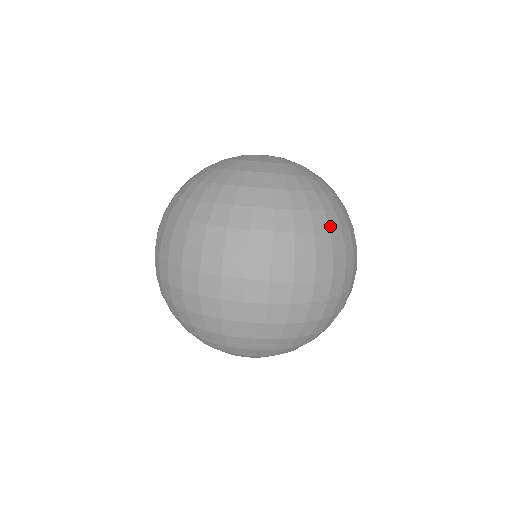
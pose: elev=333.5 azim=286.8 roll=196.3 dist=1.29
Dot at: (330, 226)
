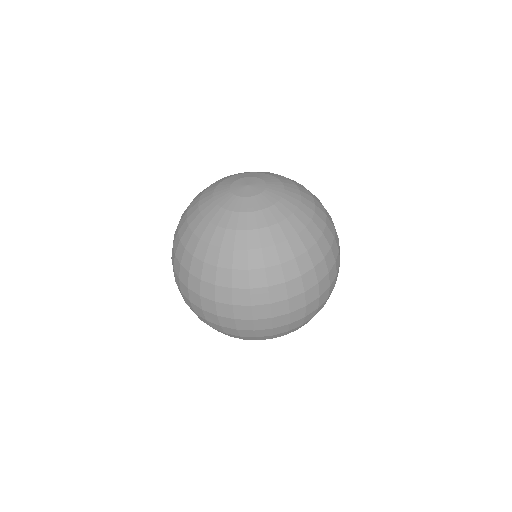
Dot at: (301, 269)
